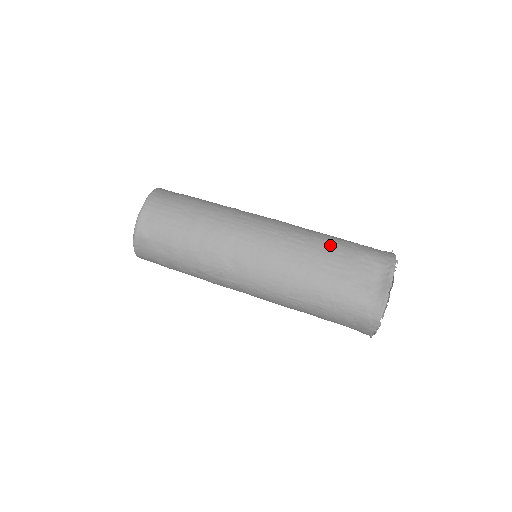
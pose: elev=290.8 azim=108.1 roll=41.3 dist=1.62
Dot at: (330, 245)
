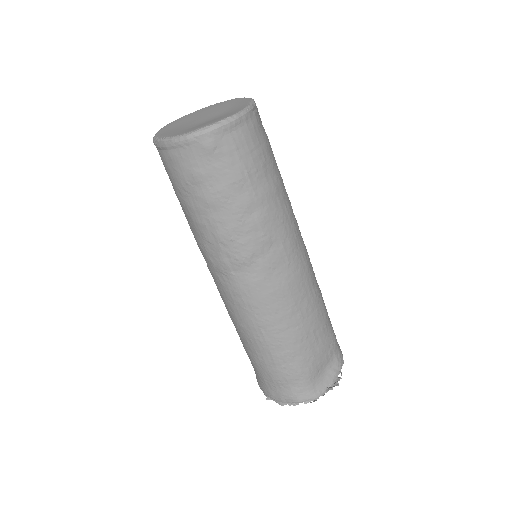
Dot at: (325, 313)
